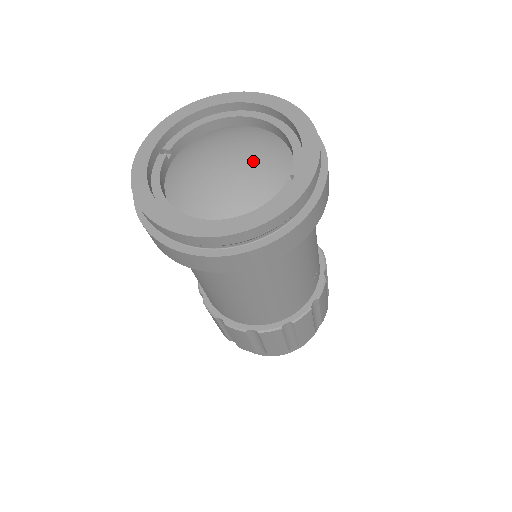
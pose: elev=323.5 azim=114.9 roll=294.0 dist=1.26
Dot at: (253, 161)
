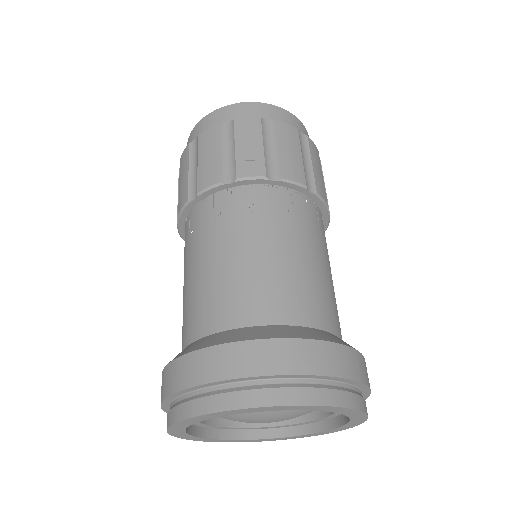
Dot at: (296, 414)
